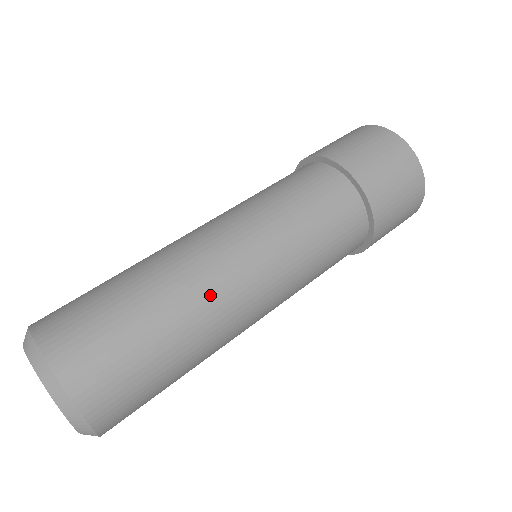
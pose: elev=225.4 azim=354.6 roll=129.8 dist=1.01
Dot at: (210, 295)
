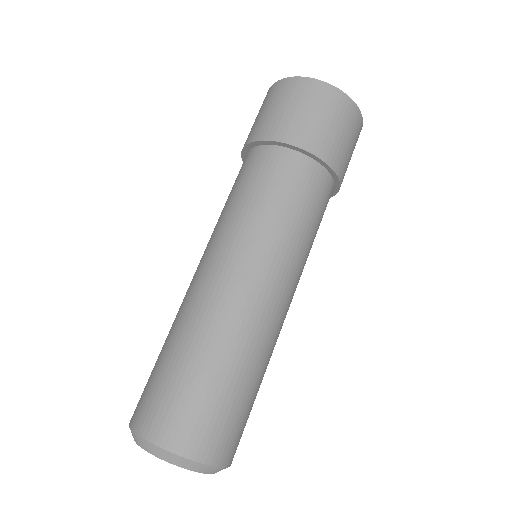
Dot at: occluded
